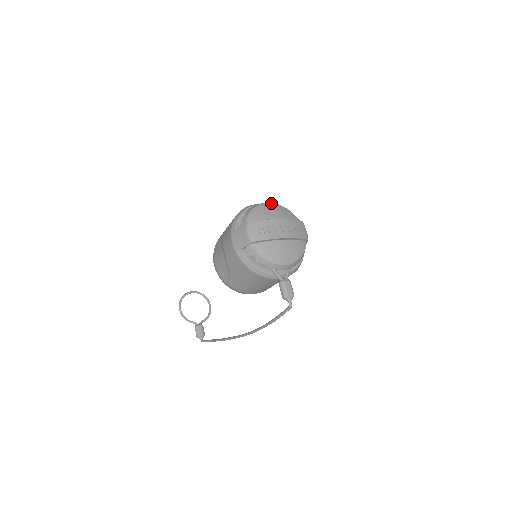
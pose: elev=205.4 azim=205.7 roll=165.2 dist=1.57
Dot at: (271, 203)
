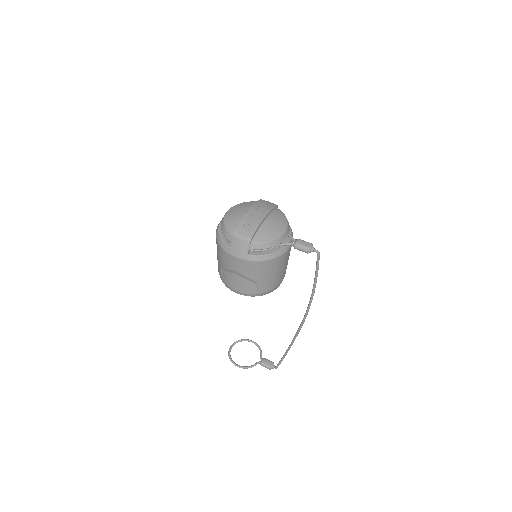
Dot at: (229, 209)
